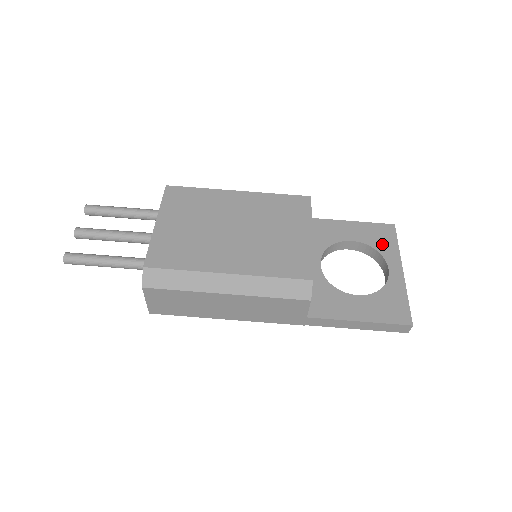
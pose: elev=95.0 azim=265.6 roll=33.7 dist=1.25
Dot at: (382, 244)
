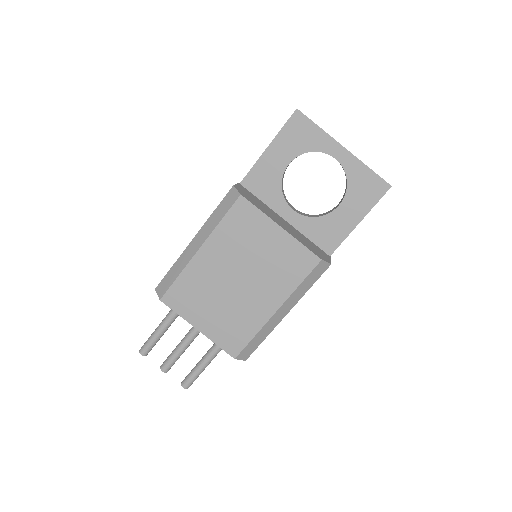
Dot at: (309, 141)
